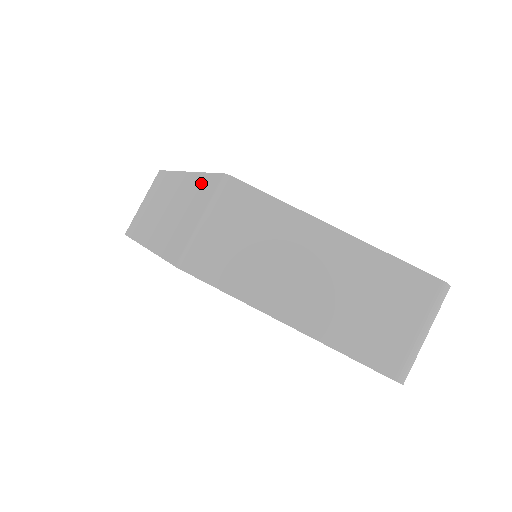
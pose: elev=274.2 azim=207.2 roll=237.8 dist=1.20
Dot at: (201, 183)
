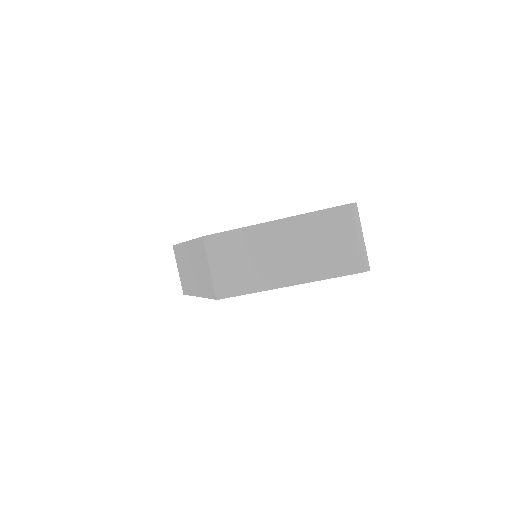
Dot at: (196, 246)
